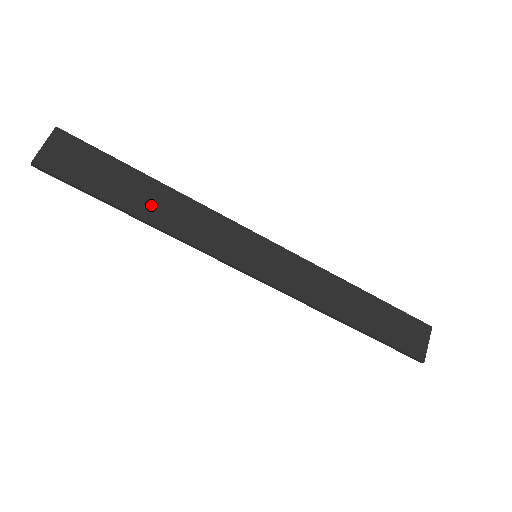
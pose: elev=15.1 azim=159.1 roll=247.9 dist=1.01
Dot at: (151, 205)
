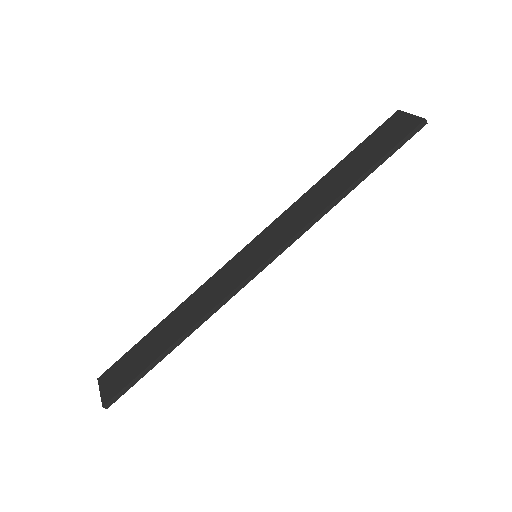
Dot at: (175, 328)
